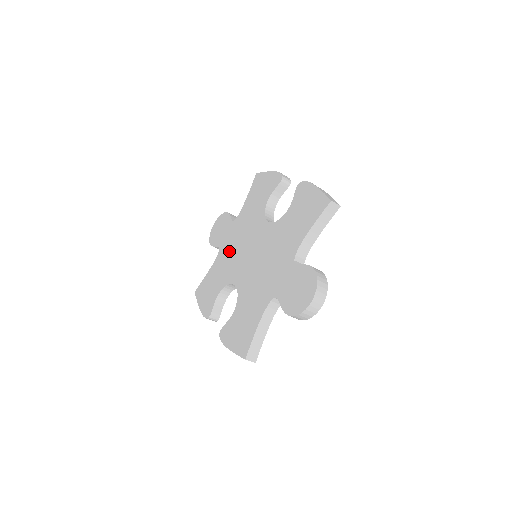
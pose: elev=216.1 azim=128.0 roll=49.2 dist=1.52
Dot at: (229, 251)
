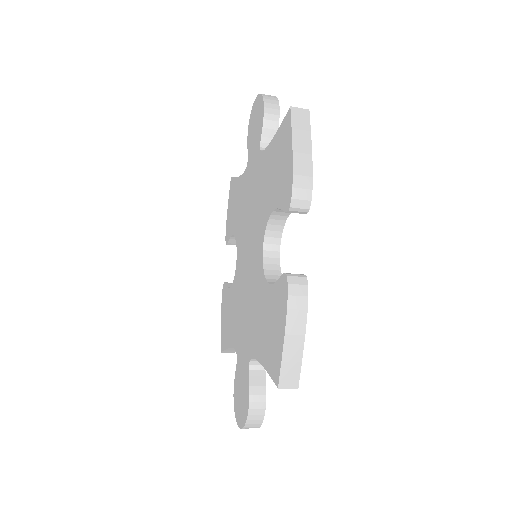
Dot at: (246, 196)
